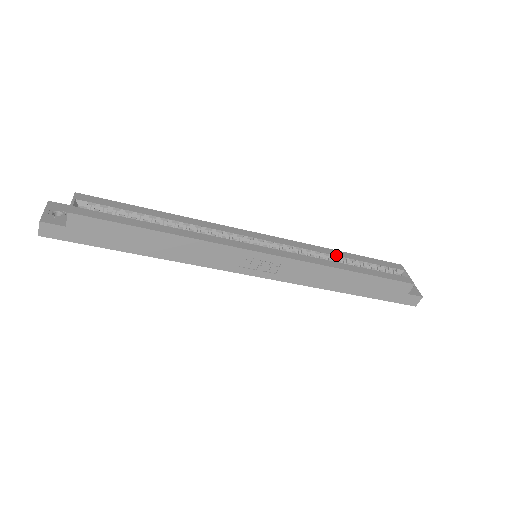
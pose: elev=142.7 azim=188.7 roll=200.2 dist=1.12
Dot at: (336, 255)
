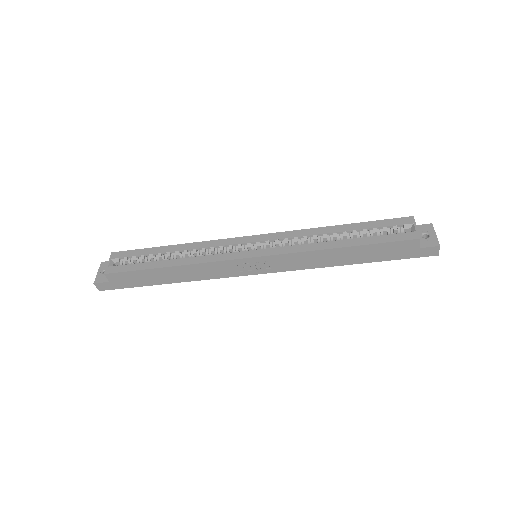
Dot at: (330, 232)
